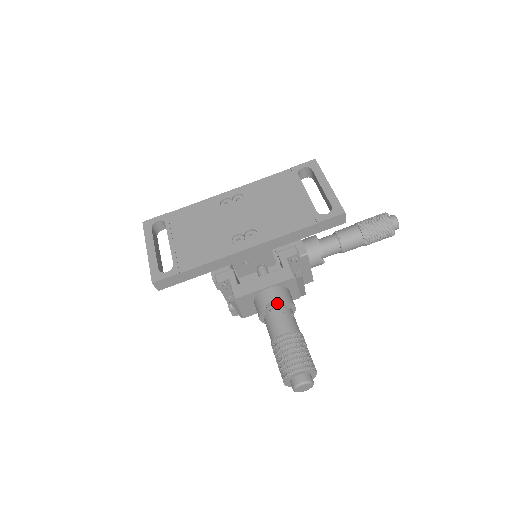
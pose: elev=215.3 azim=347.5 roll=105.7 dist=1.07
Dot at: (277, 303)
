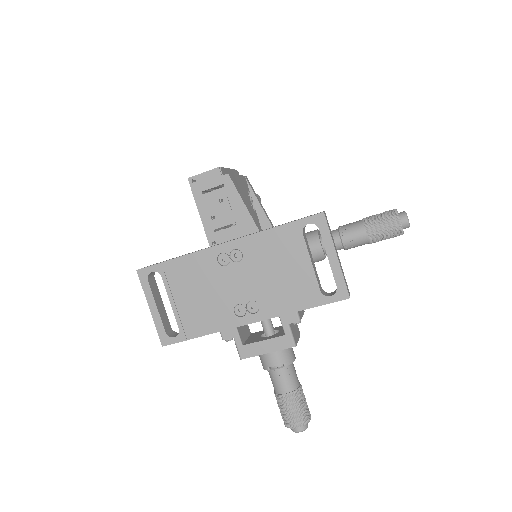
Dot at: (279, 363)
